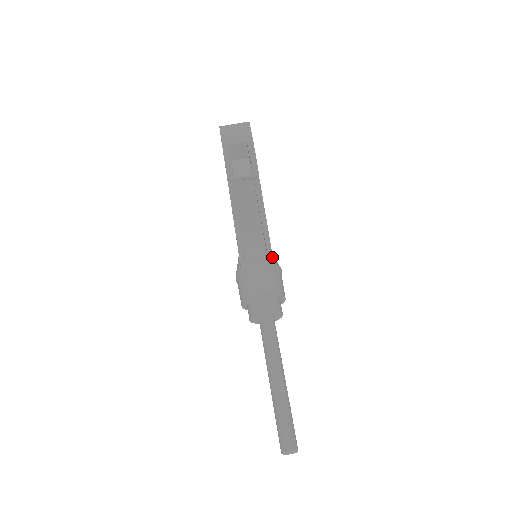
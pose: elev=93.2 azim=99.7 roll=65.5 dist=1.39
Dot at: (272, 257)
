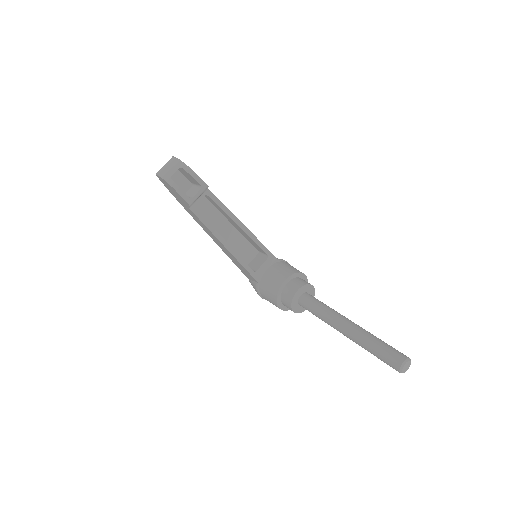
Dot at: (269, 252)
